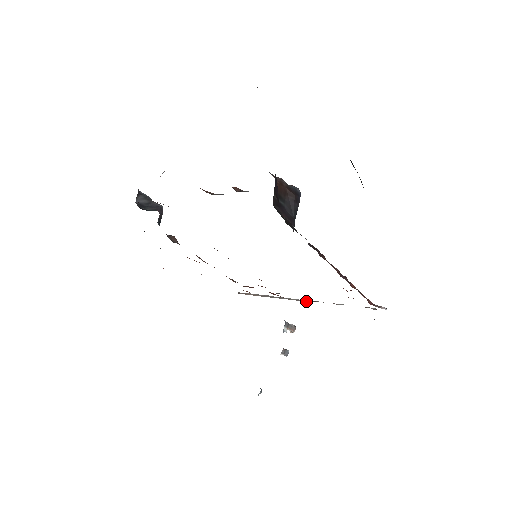
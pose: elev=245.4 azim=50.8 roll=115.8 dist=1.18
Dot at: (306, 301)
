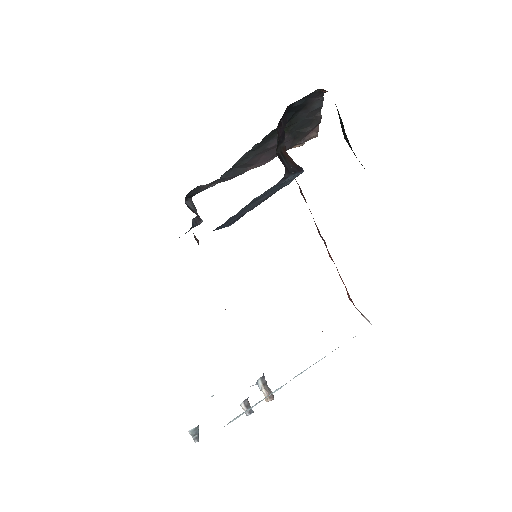
Dot at: occluded
